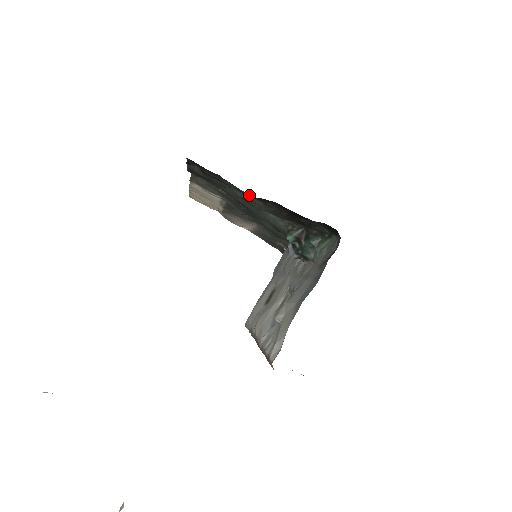
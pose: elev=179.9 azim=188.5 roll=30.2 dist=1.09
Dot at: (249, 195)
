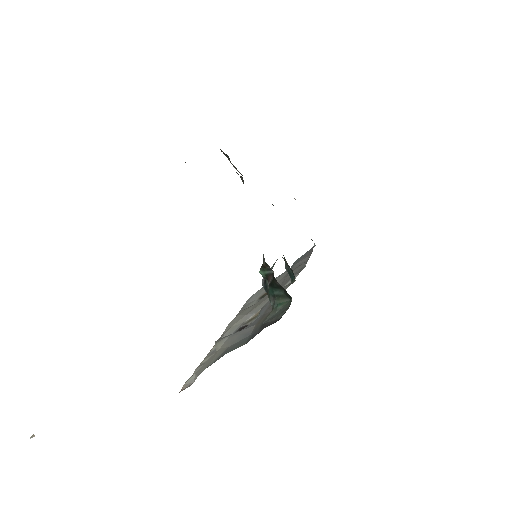
Dot at: occluded
